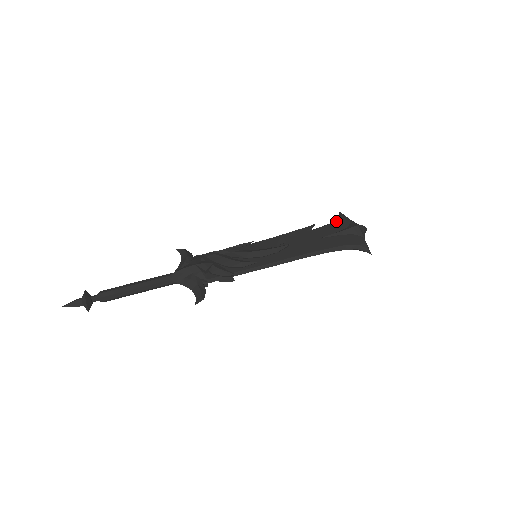
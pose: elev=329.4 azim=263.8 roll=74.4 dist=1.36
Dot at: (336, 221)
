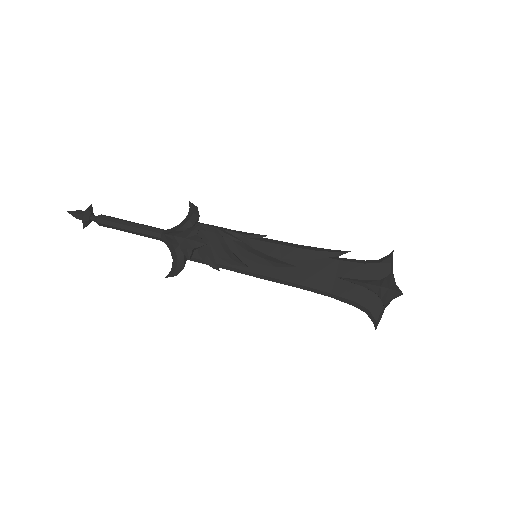
Dot at: (373, 264)
